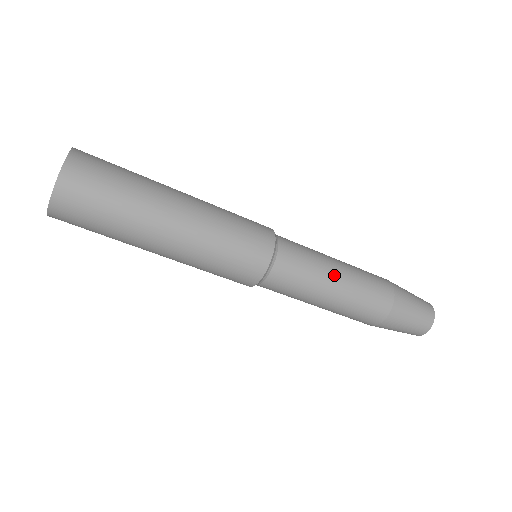
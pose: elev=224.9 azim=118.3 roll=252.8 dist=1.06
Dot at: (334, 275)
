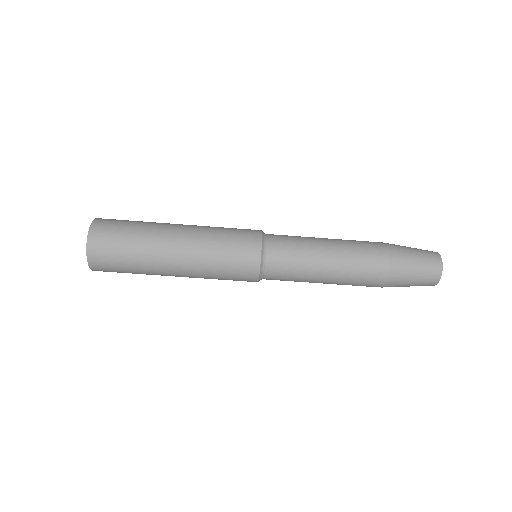
Dot at: (322, 239)
